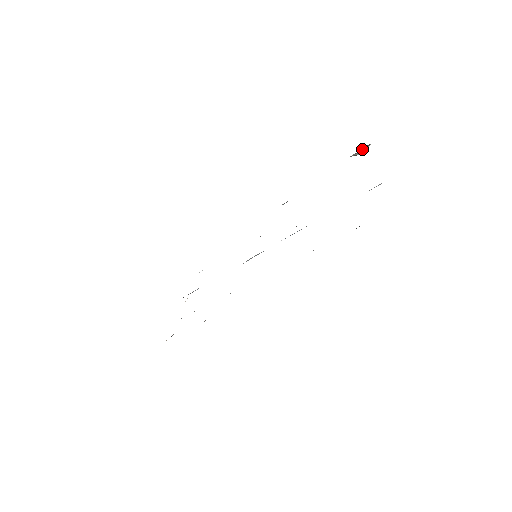
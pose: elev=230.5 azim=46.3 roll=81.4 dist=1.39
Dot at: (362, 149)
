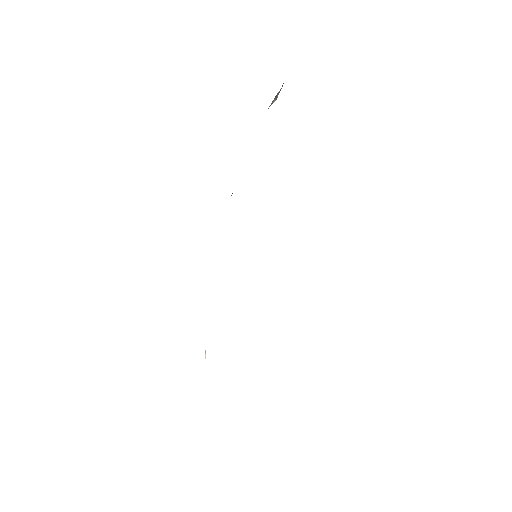
Dot at: occluded
